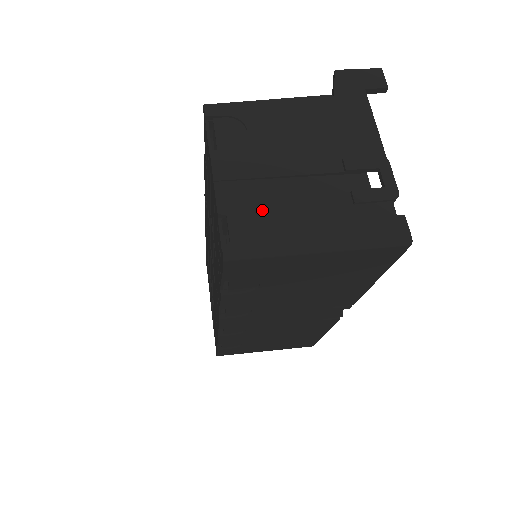
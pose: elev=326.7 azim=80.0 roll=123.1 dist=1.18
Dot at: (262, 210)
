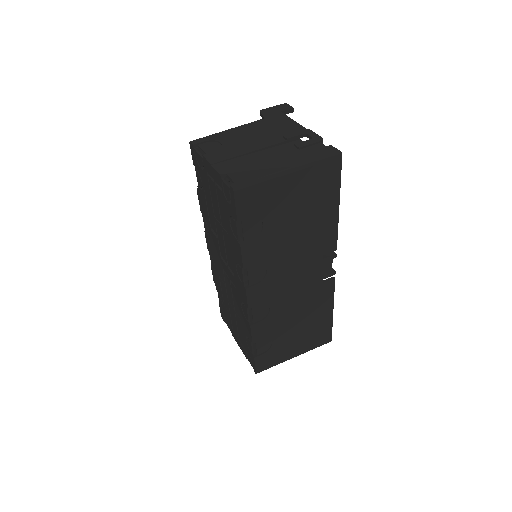
Dot at: (246, 166)
